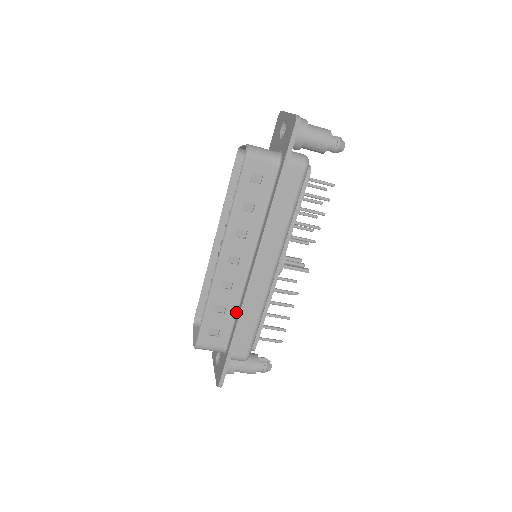
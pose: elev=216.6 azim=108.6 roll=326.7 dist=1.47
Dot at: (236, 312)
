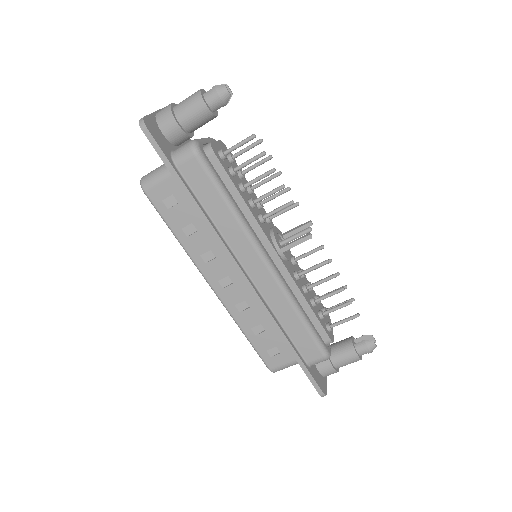
Dot at: occluded
